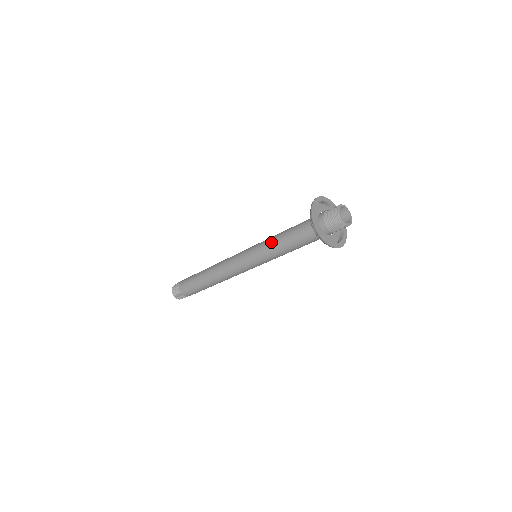
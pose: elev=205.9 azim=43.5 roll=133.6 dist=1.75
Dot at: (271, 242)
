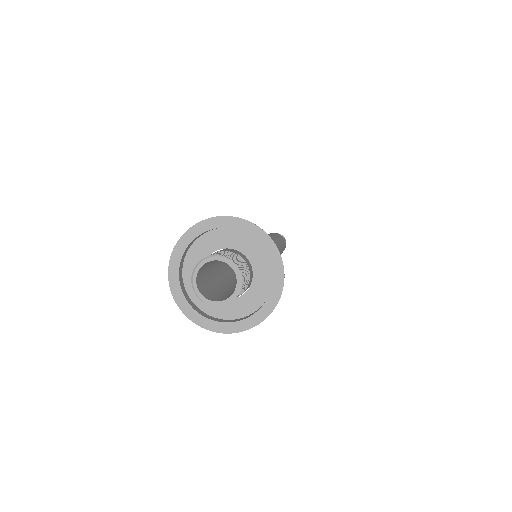
Dot at: occluded
